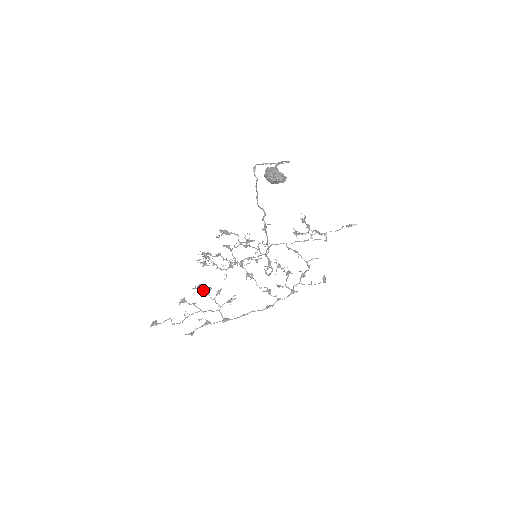
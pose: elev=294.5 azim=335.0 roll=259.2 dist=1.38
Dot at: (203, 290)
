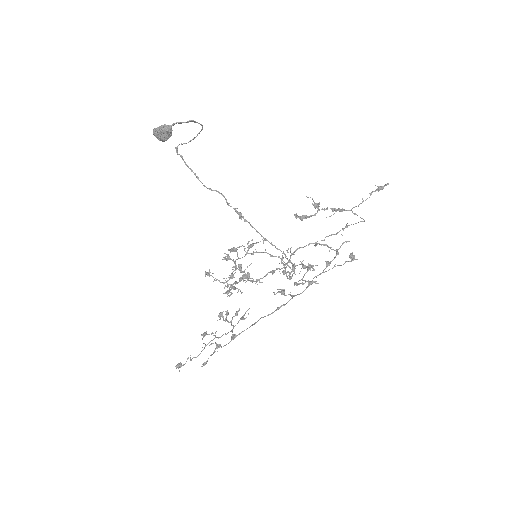
Dot at: occluded
